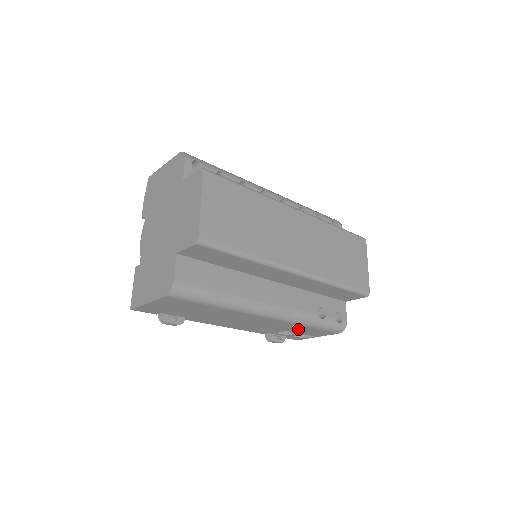
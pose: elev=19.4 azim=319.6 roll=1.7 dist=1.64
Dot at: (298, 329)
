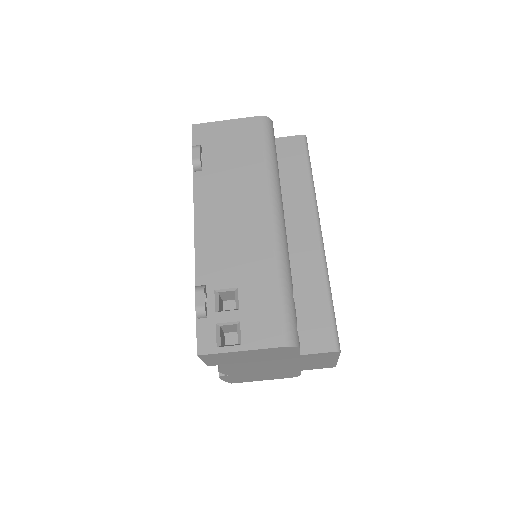
Dot at: (256, 288)
